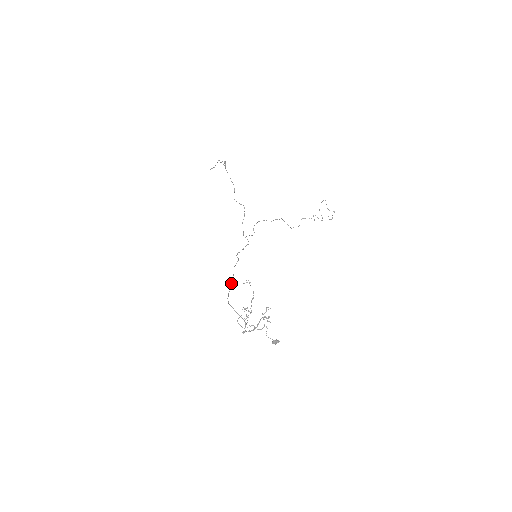
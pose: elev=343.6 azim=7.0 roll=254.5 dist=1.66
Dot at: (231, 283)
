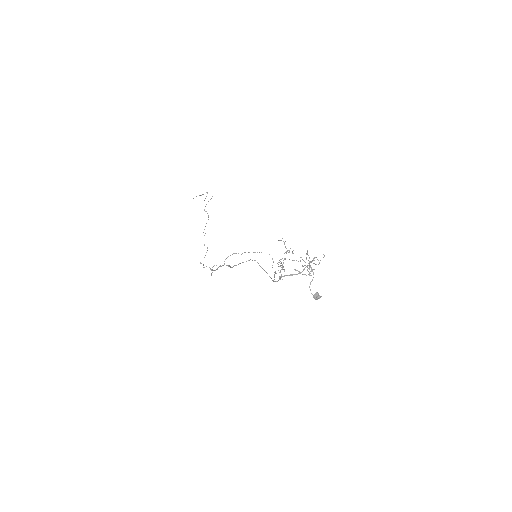
Dot at: (229, 266)
